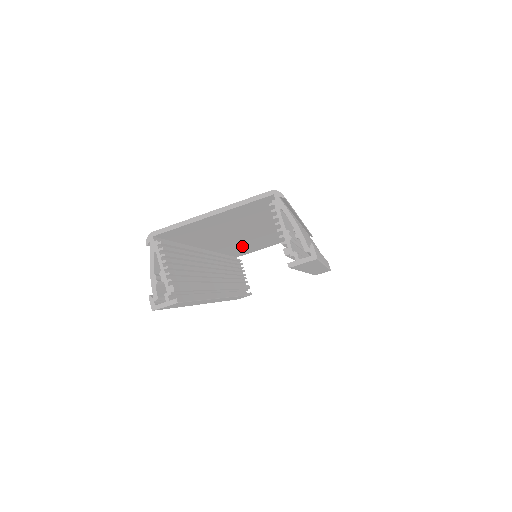
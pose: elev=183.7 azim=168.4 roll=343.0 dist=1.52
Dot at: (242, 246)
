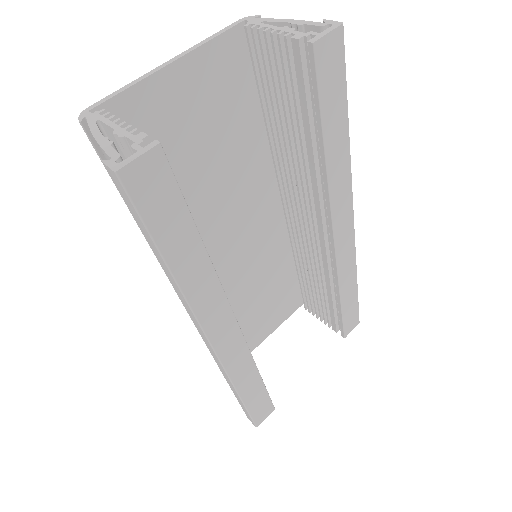
Dot at: occluded
